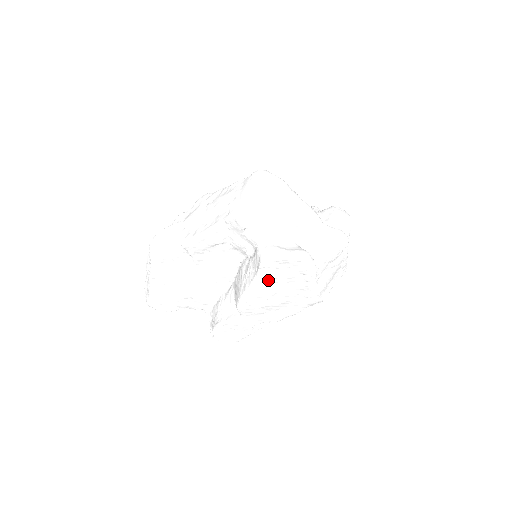
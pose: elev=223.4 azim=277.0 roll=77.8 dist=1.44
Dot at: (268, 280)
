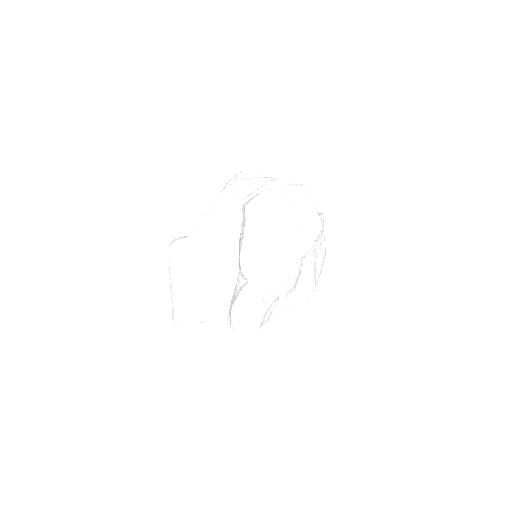
Dot at: (256, 225)
